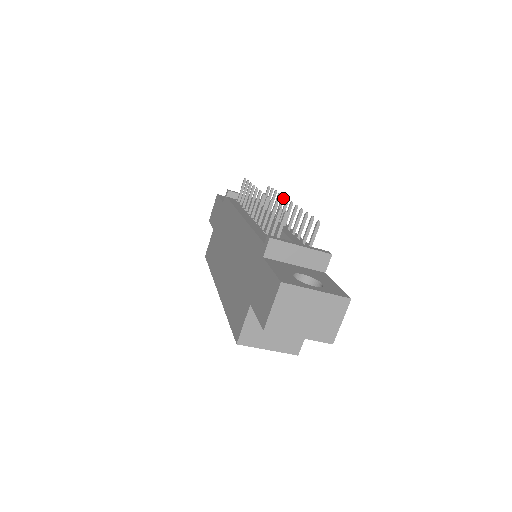
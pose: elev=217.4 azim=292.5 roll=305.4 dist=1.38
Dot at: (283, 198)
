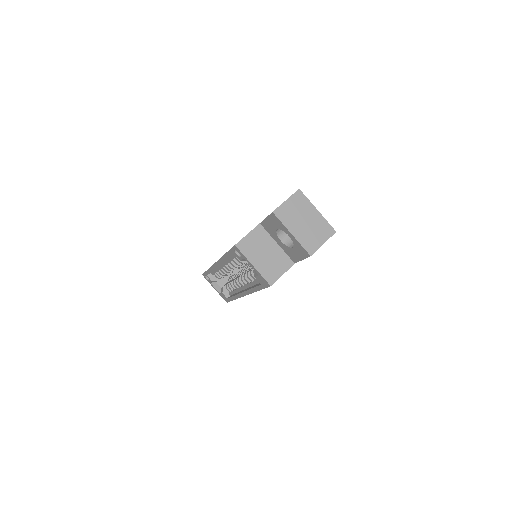
Dot at: occluded
